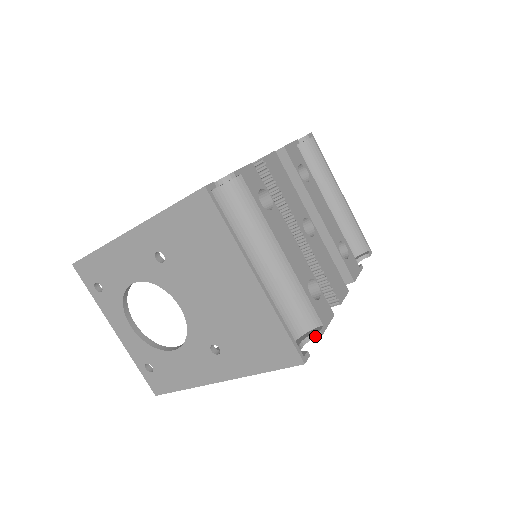
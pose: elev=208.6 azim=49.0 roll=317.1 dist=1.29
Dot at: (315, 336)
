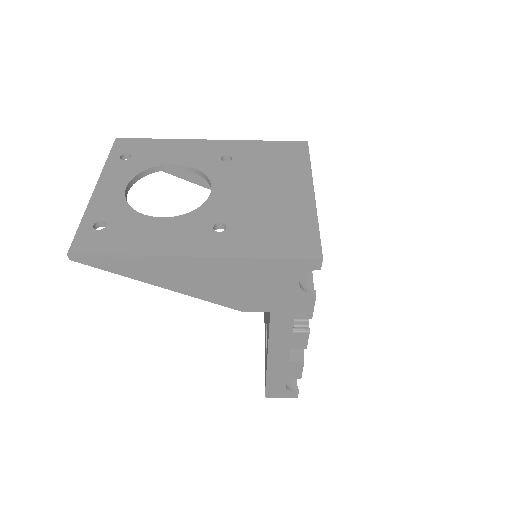
Dot at: (309, 292)
